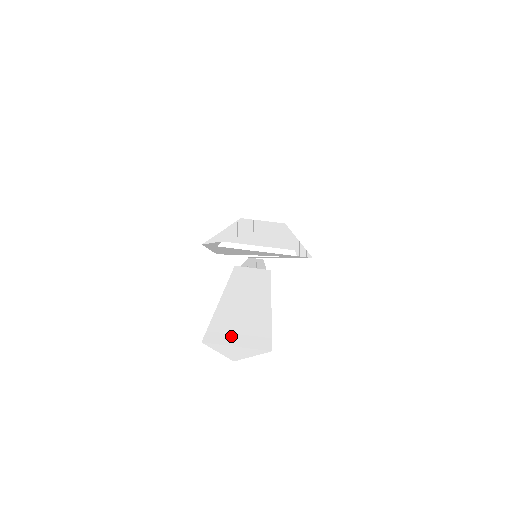
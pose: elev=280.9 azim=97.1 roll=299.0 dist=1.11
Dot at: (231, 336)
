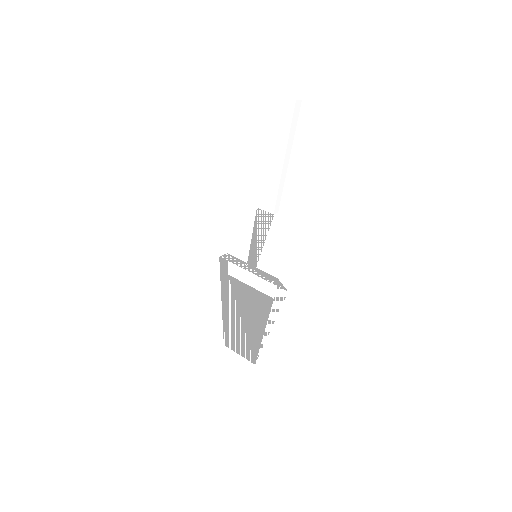
Dot at: occluded
